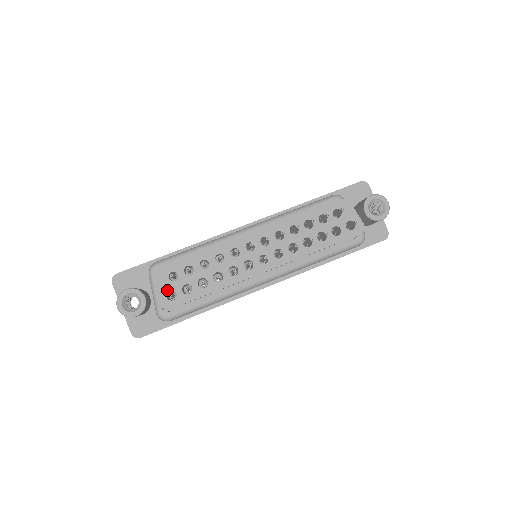
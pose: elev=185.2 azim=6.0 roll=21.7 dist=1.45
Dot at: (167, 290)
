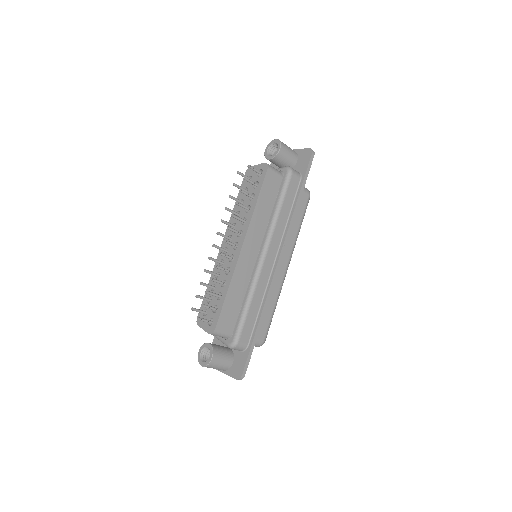
Dot at: (207, 323)
